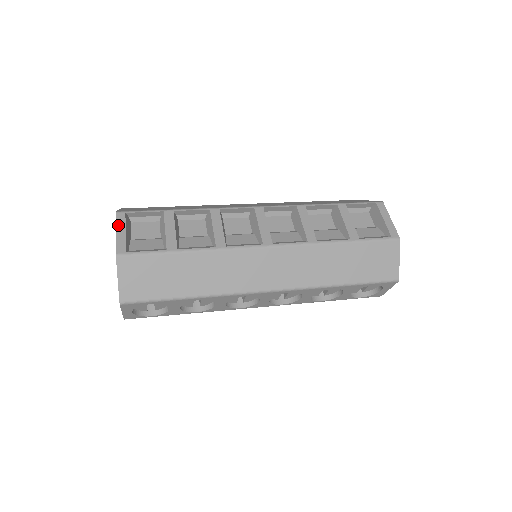
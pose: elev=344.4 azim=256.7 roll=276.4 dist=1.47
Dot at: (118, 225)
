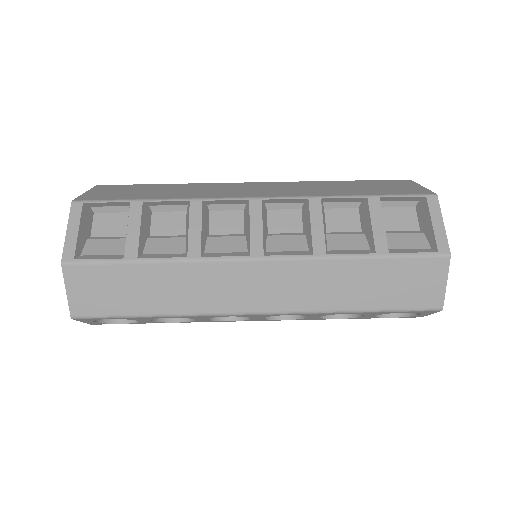
Dot at: (71, 220)
